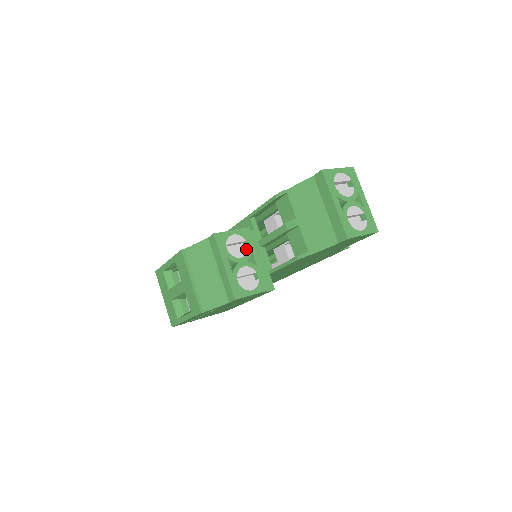
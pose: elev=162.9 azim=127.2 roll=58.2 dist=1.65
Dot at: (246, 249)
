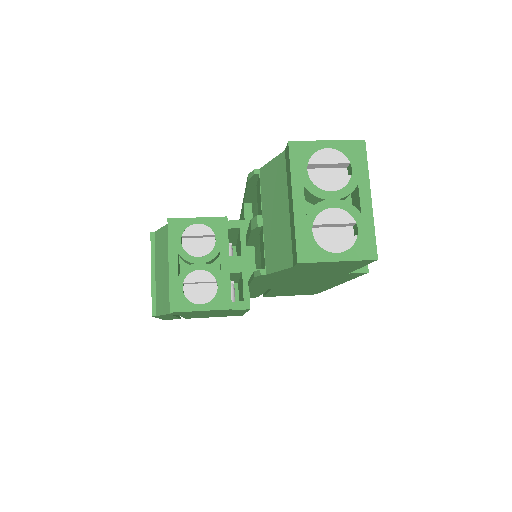
Dot at: (211, 246)
